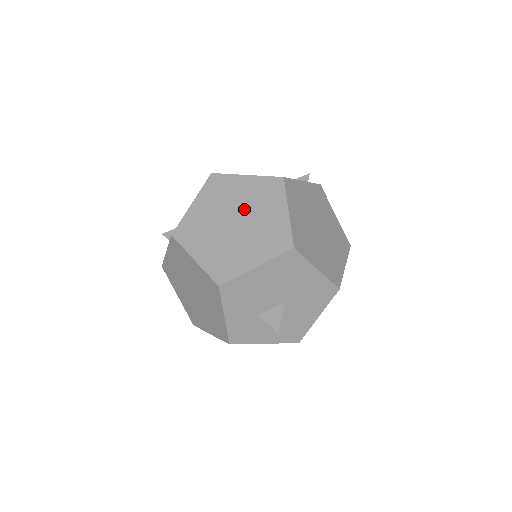
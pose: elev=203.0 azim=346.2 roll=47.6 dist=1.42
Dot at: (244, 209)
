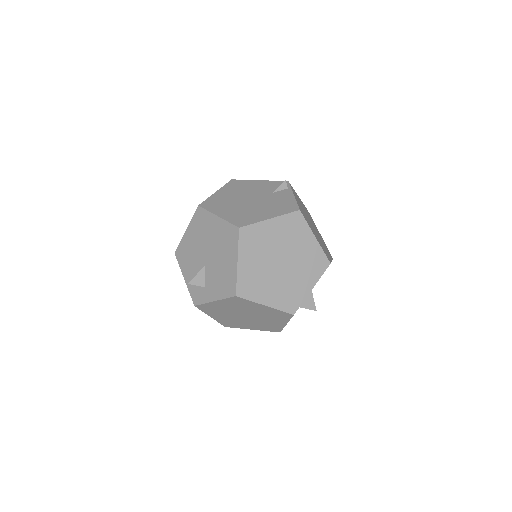
Dot at: (283, 249)
